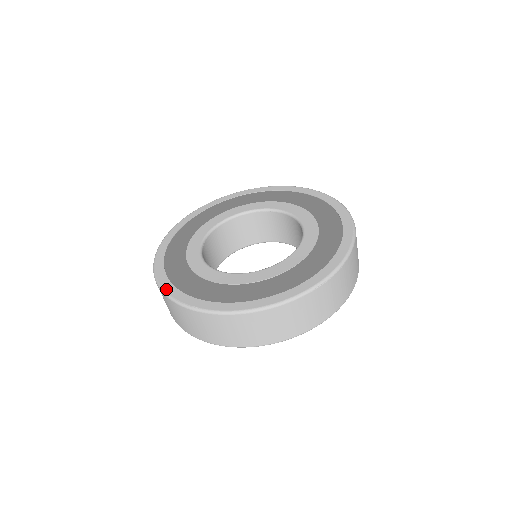
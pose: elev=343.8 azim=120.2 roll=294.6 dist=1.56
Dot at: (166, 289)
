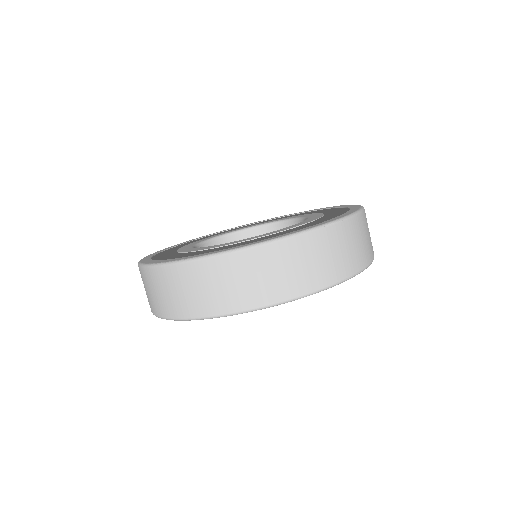
Dot at: (150, 262)
